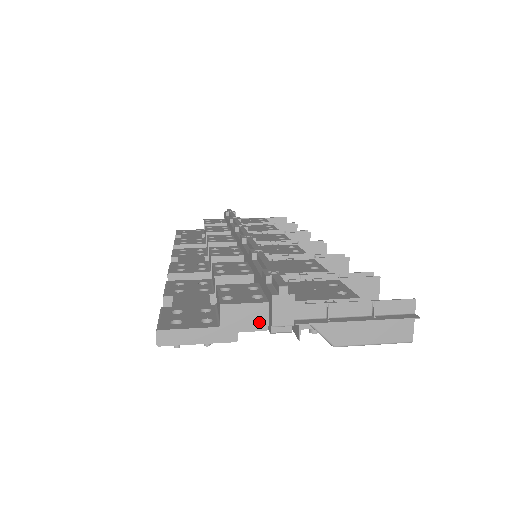
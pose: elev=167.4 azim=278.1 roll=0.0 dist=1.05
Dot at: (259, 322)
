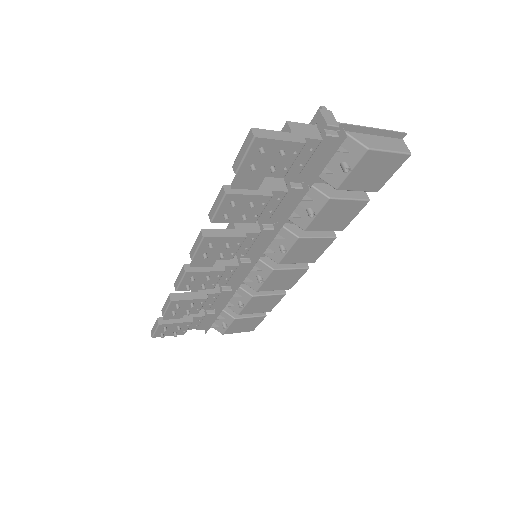
Dot at: (315, 135)
